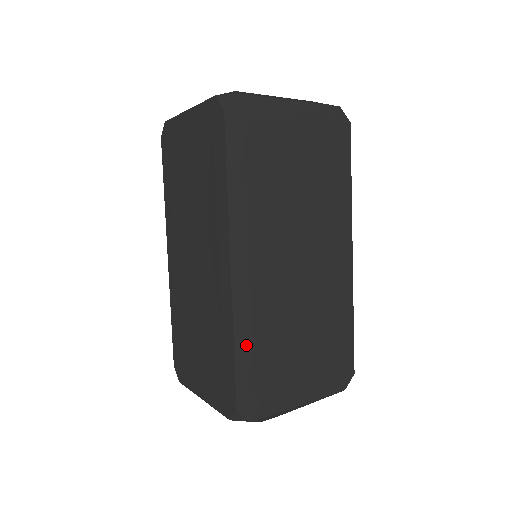
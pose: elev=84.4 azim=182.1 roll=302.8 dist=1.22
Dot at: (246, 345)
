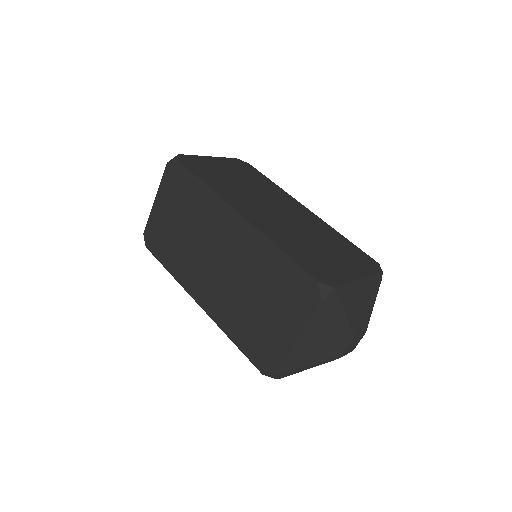
Dot at: (287, 248)
